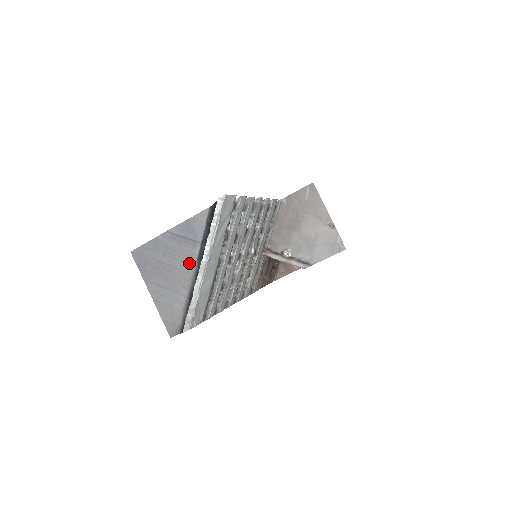
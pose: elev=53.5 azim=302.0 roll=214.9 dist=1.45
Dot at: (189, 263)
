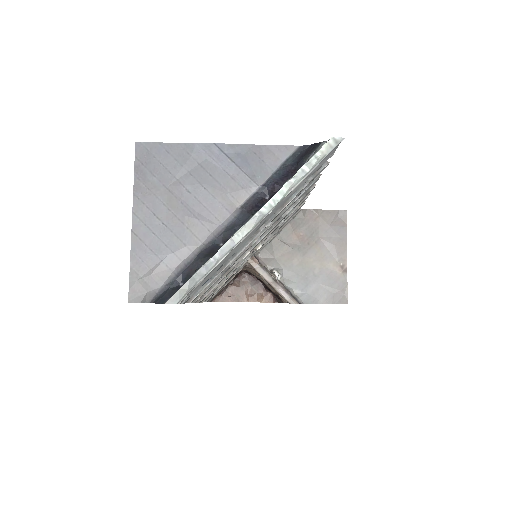
Dot at: (225, 206)
